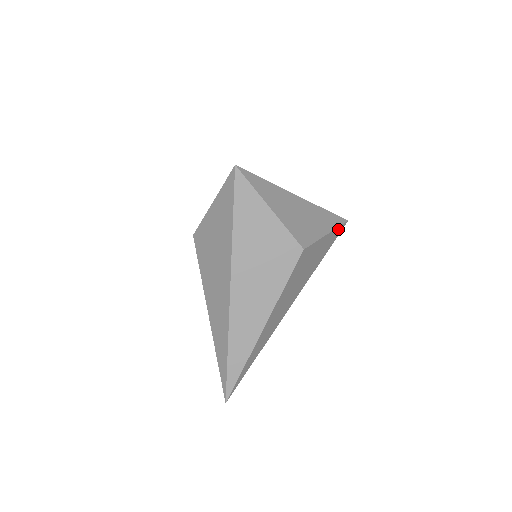
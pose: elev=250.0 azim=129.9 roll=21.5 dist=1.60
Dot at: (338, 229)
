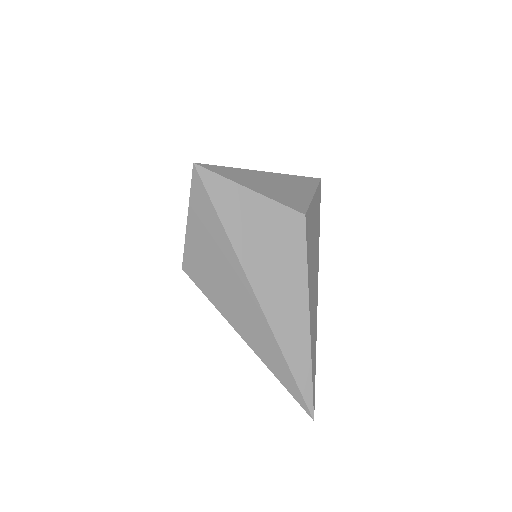
Dot at: (318, 189)
